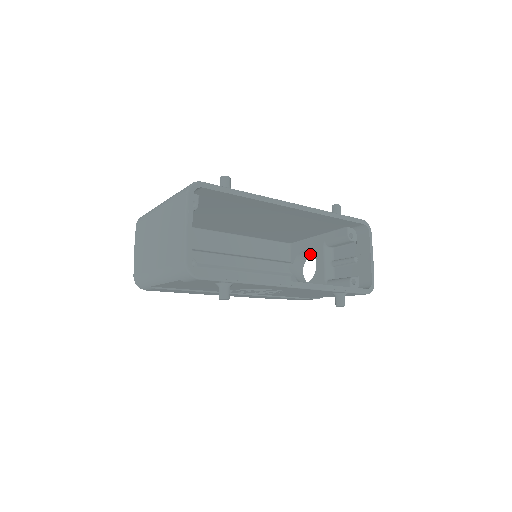
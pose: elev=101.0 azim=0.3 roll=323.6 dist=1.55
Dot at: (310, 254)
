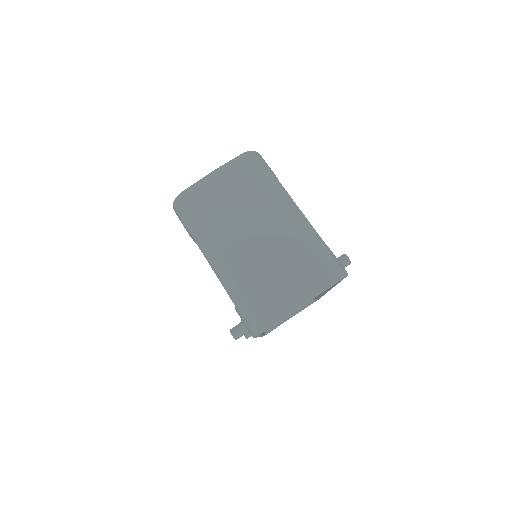
Dot at: occluded
